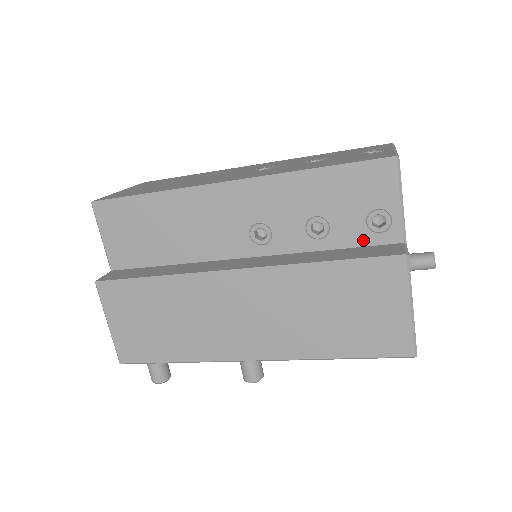
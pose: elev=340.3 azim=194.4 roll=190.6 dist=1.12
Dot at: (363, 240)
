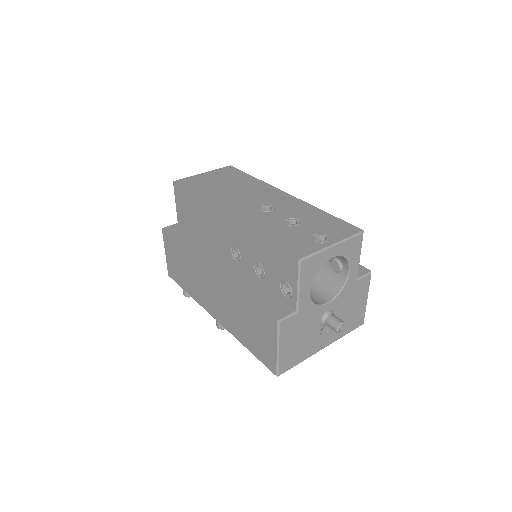
Dot at: (278, 294)
